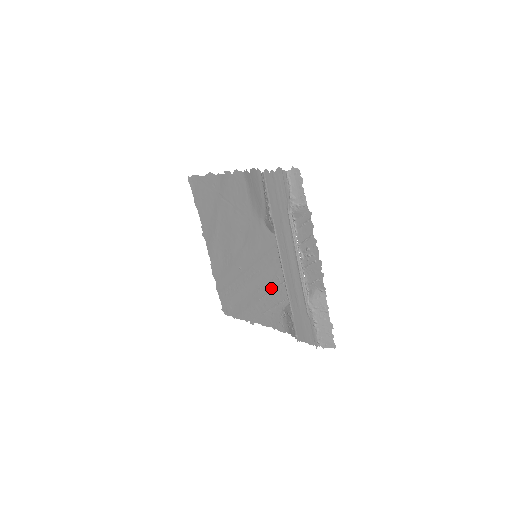
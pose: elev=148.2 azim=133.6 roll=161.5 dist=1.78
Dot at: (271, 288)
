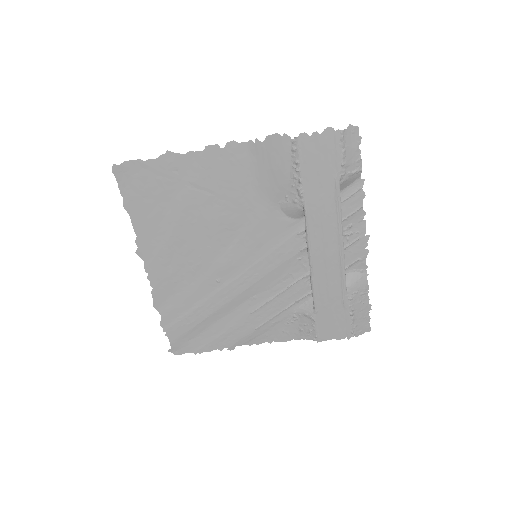
Dot at: (277, 291)
